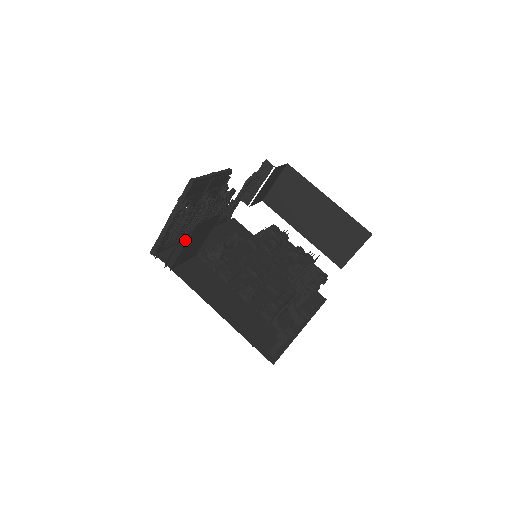
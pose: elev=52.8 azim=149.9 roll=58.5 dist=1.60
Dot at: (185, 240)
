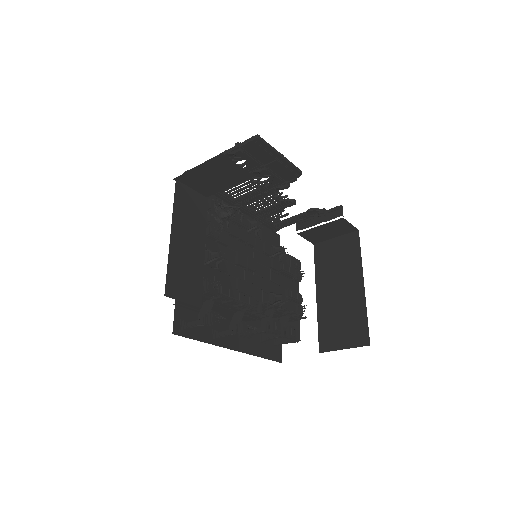
Dot at: (221, 199)
